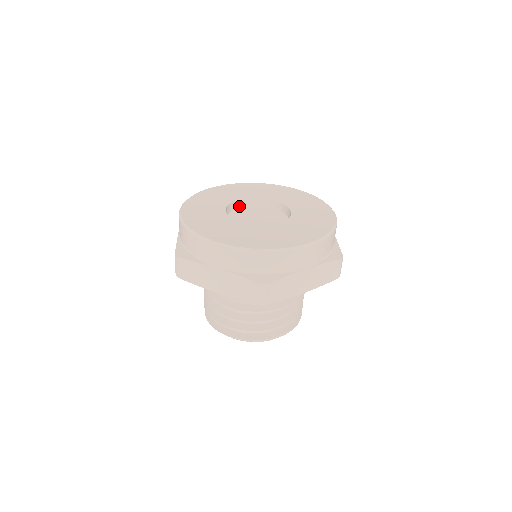
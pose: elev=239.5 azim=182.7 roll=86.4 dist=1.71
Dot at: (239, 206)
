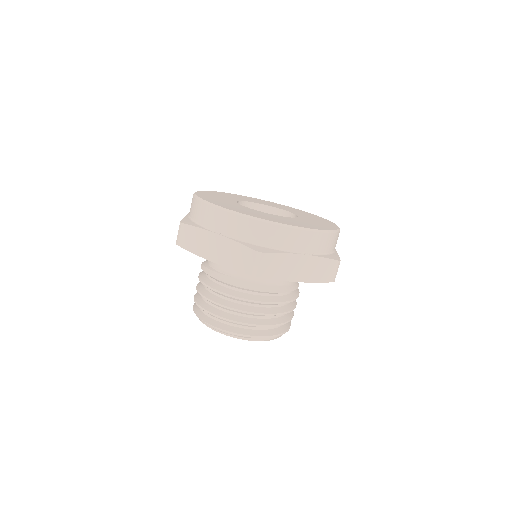
Dot at: (250, 208)
